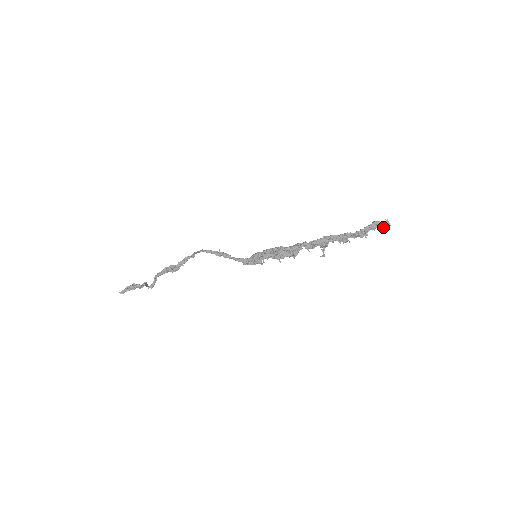
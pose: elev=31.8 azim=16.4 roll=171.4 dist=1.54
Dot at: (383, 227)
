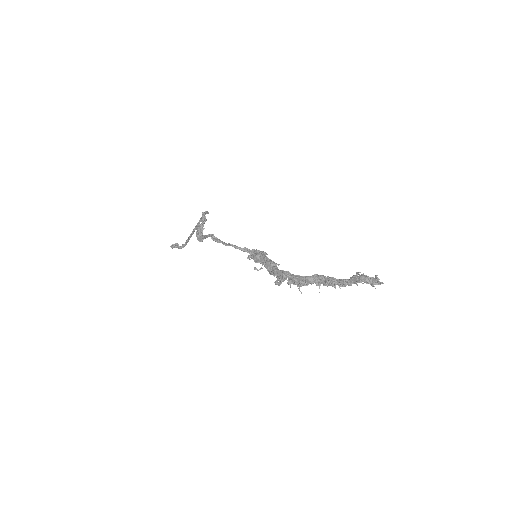
Dot at: (373, 284)
